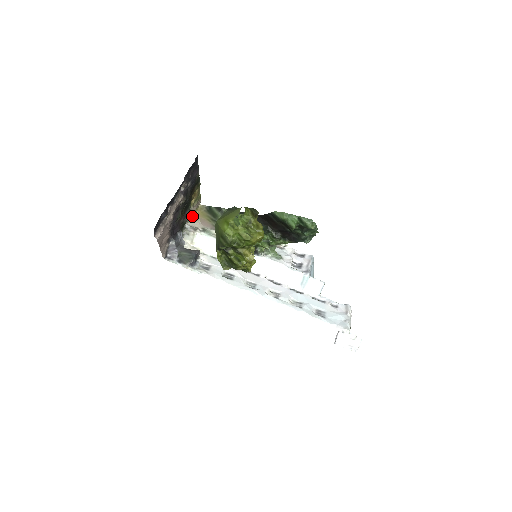
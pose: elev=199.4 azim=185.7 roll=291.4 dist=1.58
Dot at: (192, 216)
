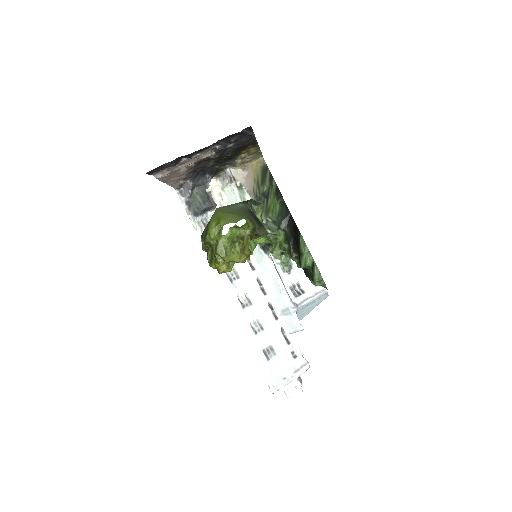
Dot at: (244, 163)
